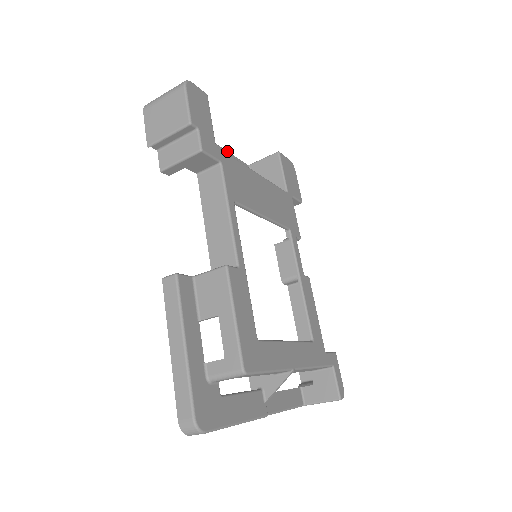
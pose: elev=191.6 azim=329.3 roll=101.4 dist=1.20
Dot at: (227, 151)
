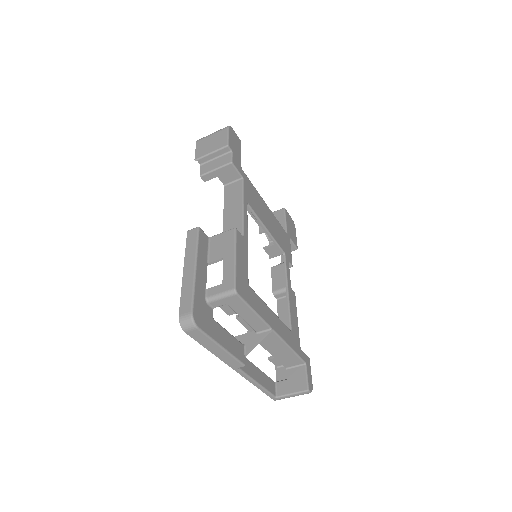
Dot at: occluded
